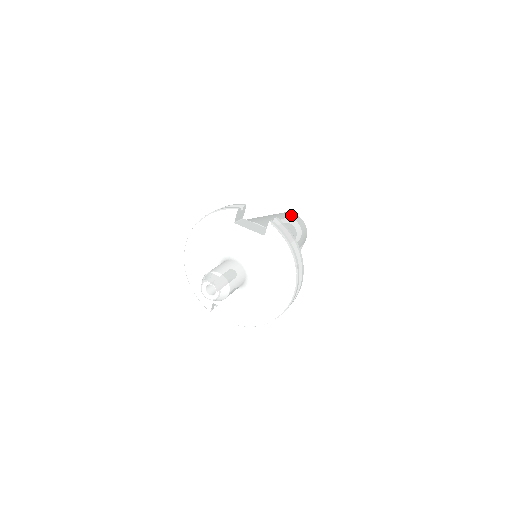
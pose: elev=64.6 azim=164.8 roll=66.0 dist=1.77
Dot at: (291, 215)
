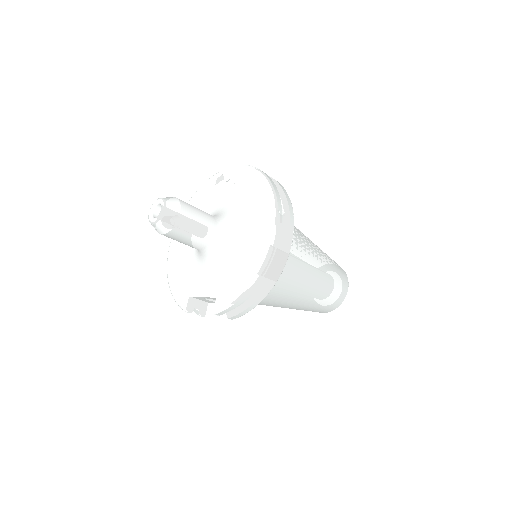
Dot at: occluded
